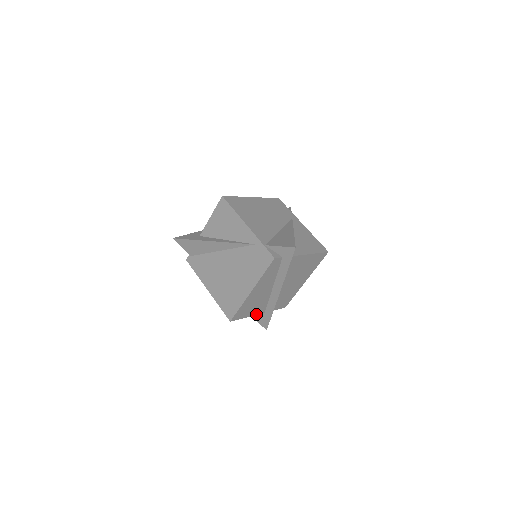
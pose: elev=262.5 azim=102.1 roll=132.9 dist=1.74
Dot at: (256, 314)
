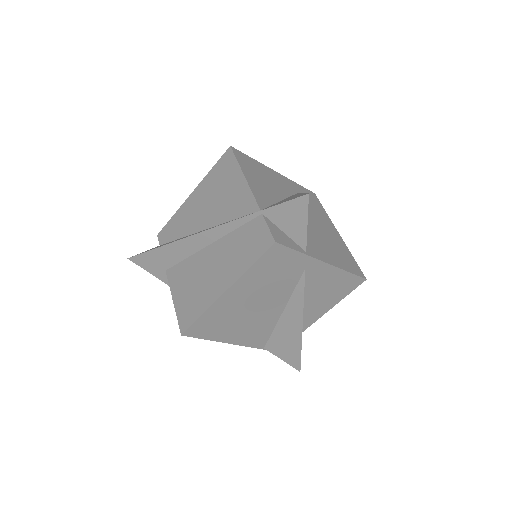
Dot at: occluded
